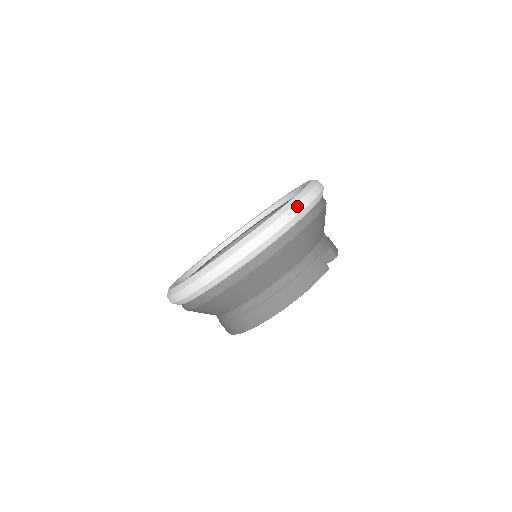
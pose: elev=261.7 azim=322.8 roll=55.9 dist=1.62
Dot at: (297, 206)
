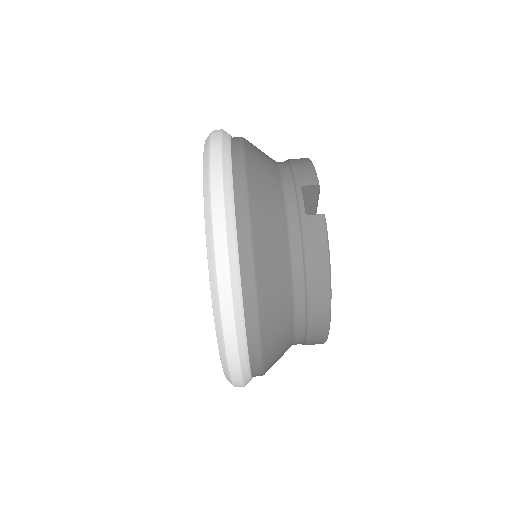
Dot at: (216, 228)
